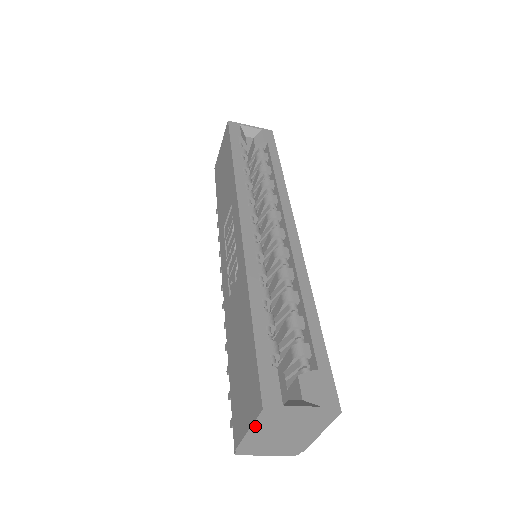
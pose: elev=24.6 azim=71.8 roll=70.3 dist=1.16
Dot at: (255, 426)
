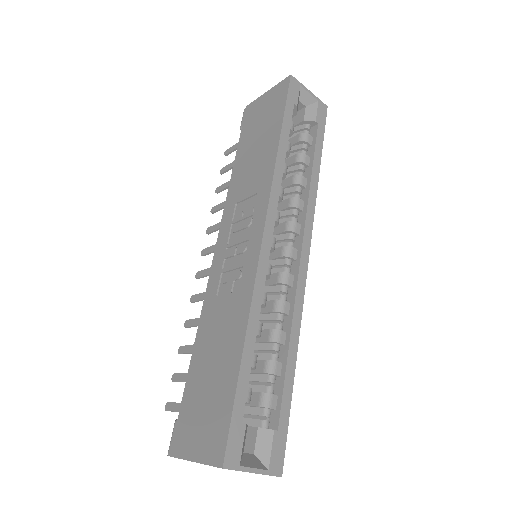
Dot at: (204, 464)
